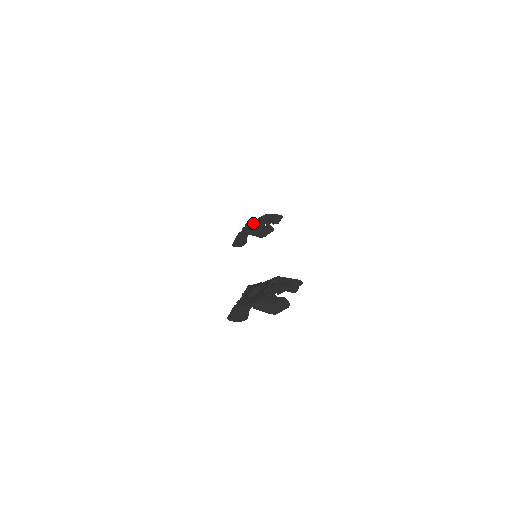
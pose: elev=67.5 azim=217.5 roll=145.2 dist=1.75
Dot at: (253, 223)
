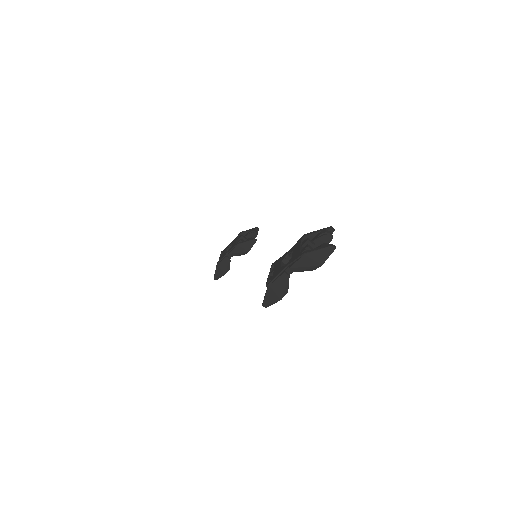
Dot at: (229, 247)
